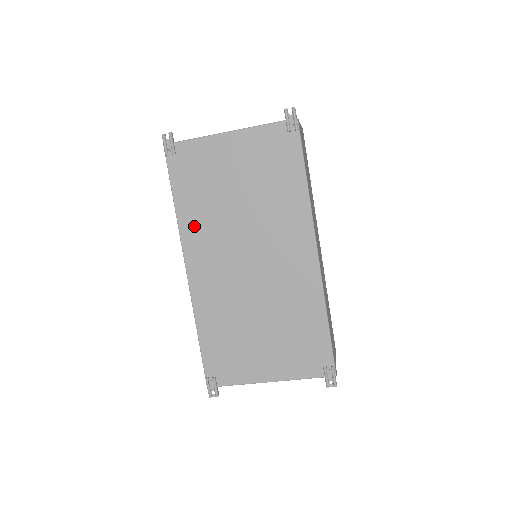
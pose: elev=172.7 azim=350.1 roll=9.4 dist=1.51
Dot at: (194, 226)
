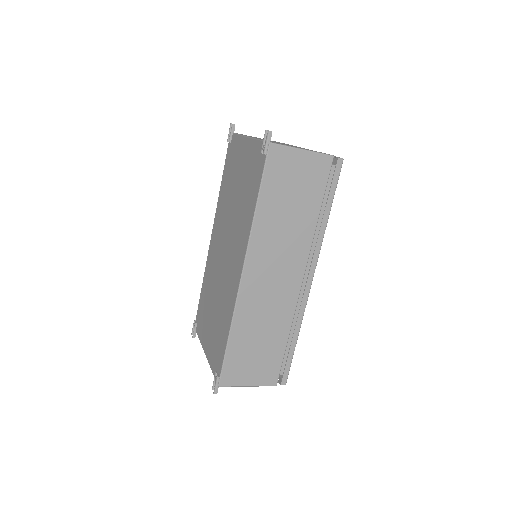
Dot at: (221, 205)
